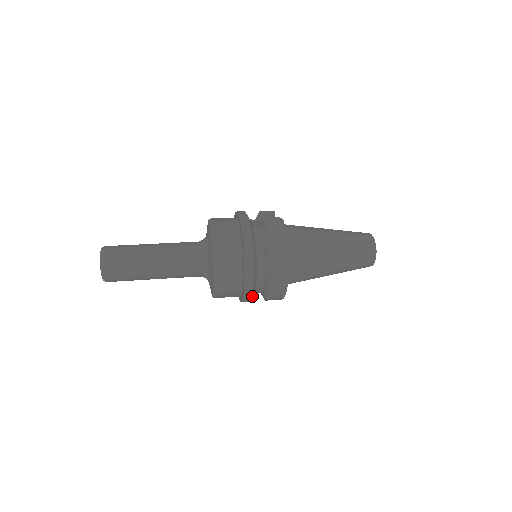
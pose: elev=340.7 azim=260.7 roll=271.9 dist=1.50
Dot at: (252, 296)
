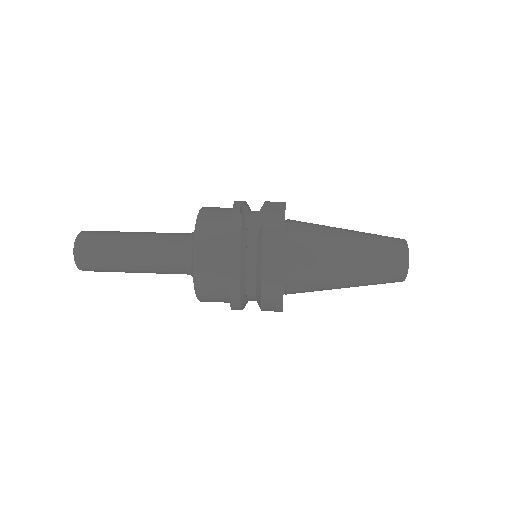
Dot at: (242, 308)
